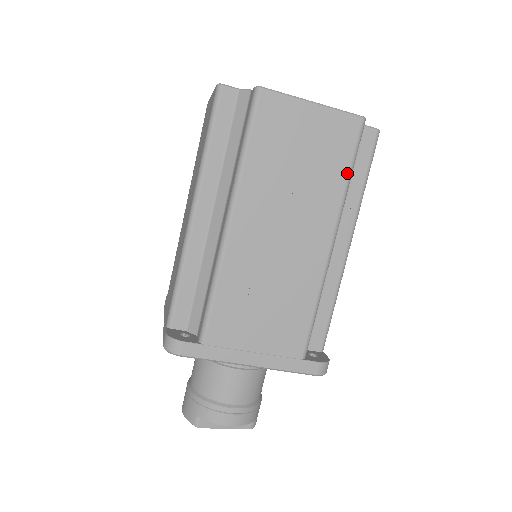
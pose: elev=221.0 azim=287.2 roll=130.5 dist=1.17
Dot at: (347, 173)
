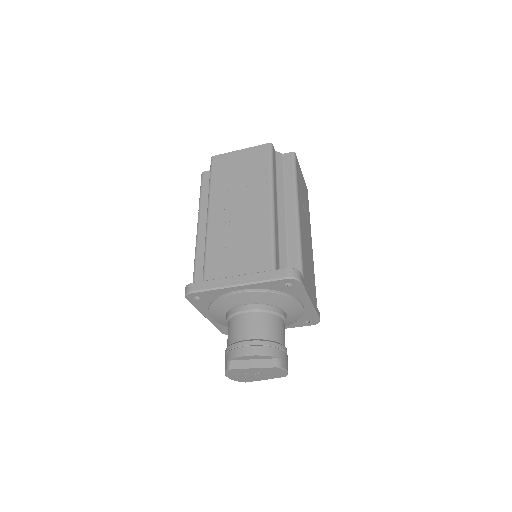
Dot at: (268, 167)
